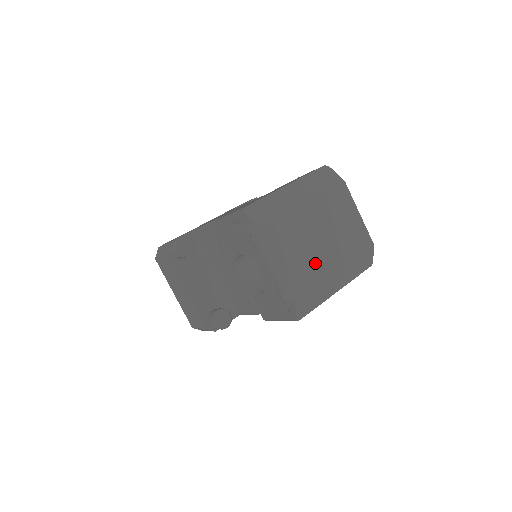
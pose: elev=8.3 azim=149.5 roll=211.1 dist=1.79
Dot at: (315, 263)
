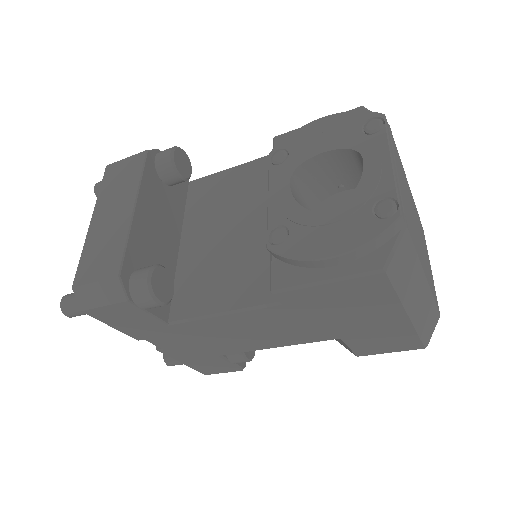
Dot at: (415, 234)
